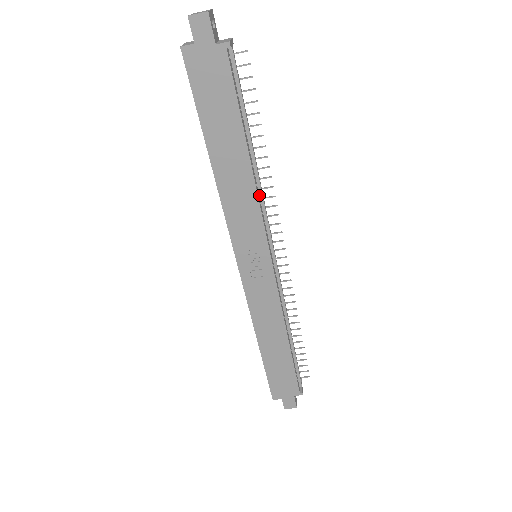
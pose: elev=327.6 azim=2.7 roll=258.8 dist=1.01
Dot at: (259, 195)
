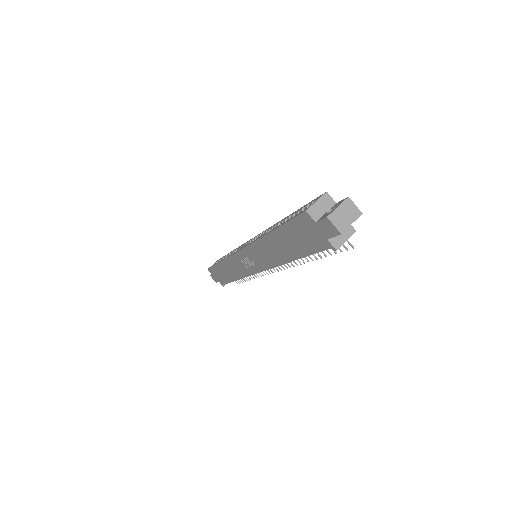
Dot at: occluded
